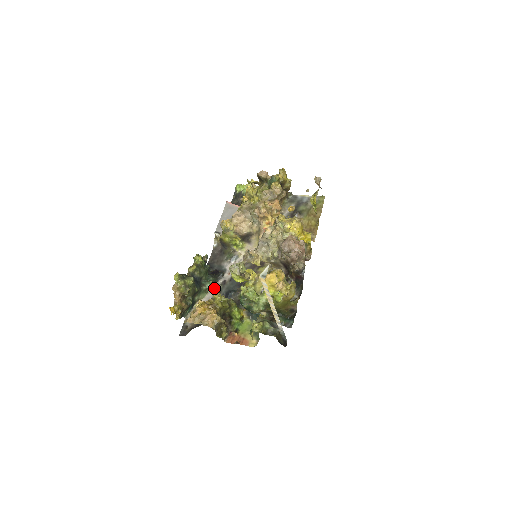
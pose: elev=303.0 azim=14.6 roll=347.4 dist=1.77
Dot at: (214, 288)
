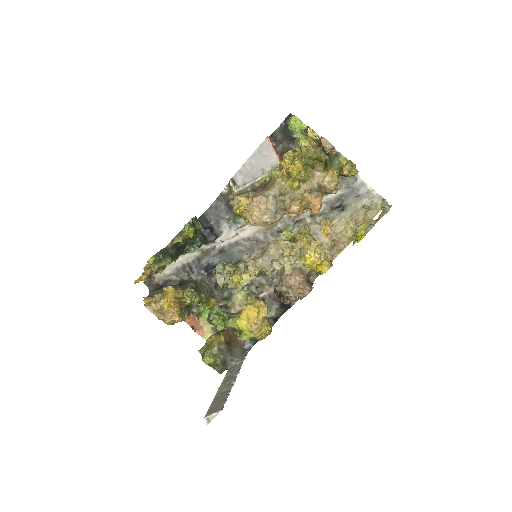
Dot at: (199, 249)
